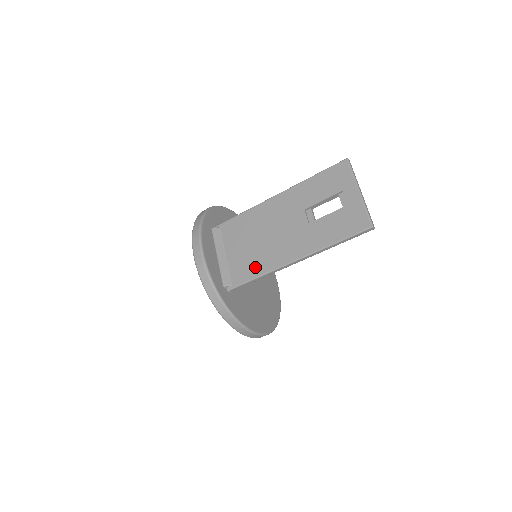
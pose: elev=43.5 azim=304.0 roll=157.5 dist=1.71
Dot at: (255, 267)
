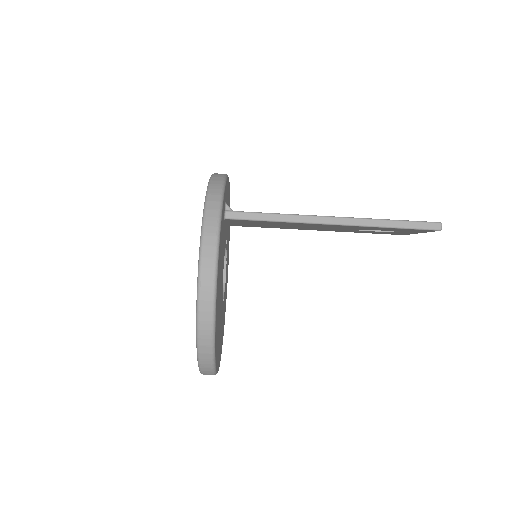
Dot at: occluded
